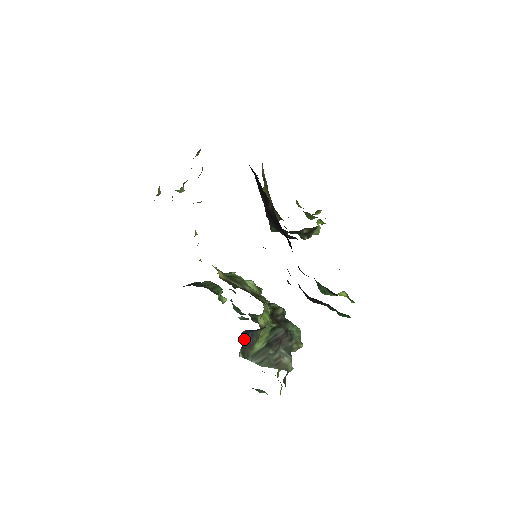
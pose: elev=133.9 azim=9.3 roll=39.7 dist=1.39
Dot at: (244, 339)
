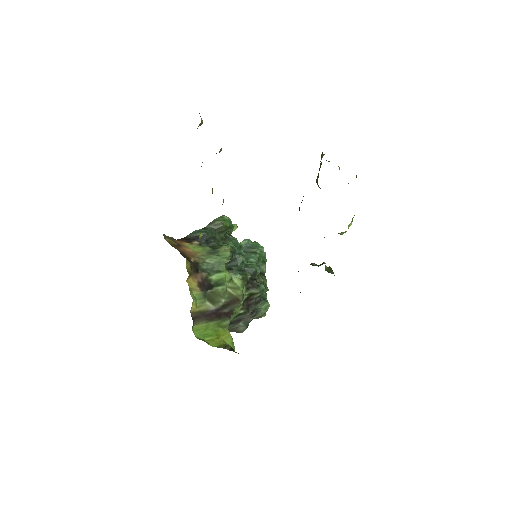
Dot at: occluded
